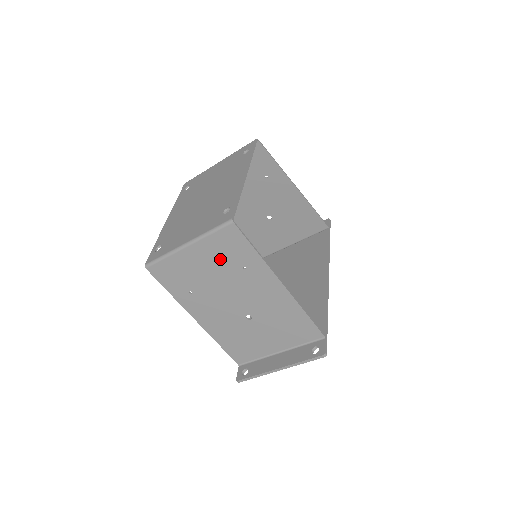
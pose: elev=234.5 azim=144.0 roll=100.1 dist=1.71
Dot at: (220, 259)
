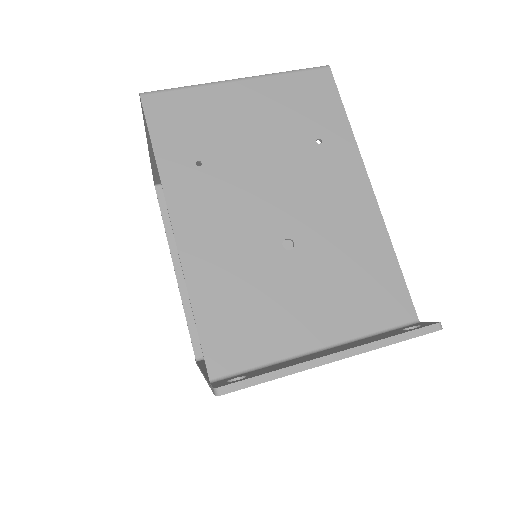
Dot at: (285, 115)
